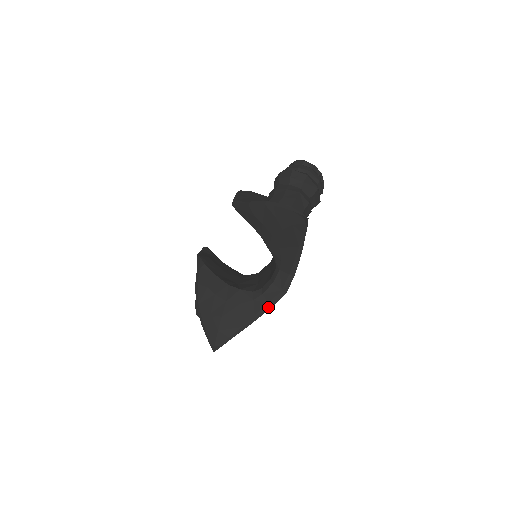
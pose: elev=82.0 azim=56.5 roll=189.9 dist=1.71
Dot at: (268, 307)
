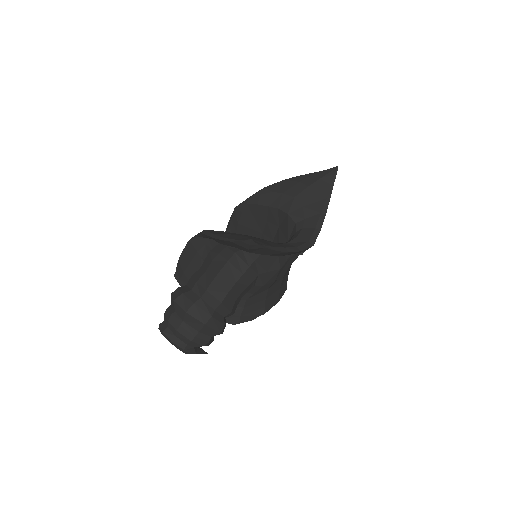
Dot at: (297, 249)
